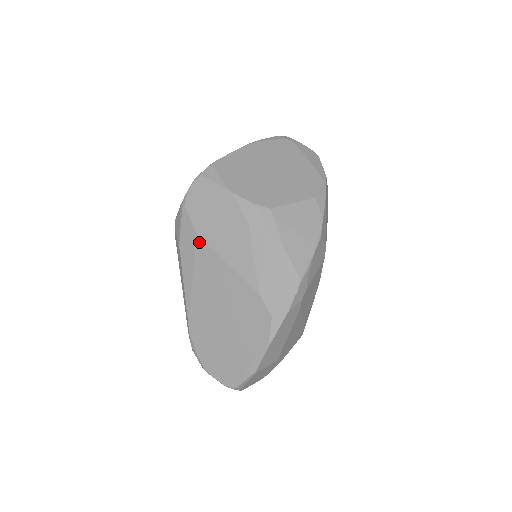
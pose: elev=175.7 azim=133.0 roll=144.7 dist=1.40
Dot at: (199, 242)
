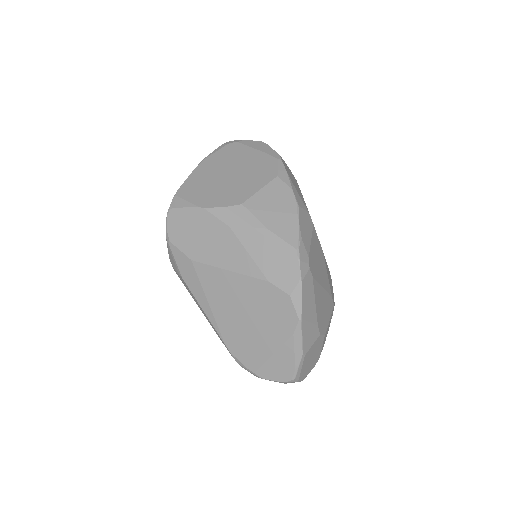
Dot at: (197, 266)
